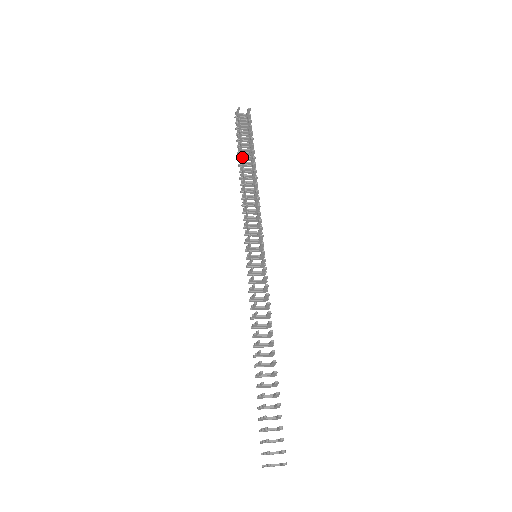
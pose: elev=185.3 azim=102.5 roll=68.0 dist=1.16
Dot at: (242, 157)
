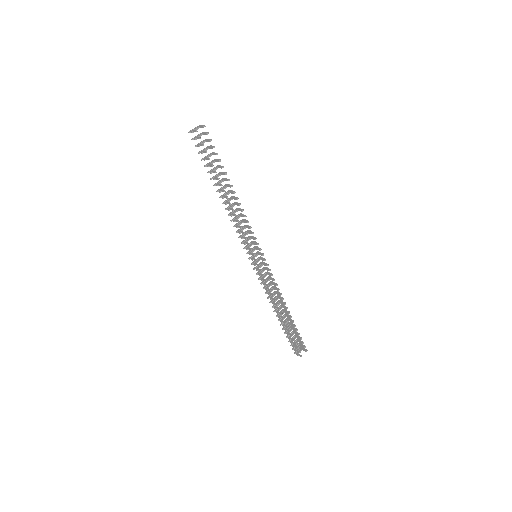
Dot at: occluded
